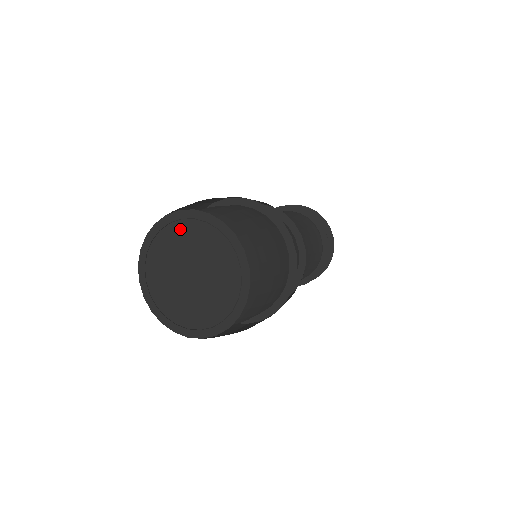
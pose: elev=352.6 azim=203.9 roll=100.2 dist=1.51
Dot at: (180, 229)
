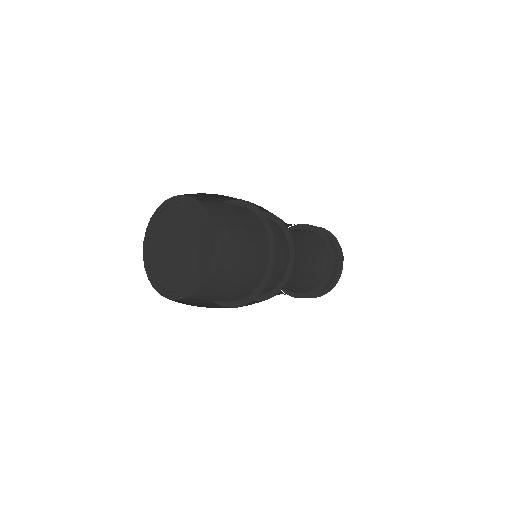
Dot at: (173, 211)
